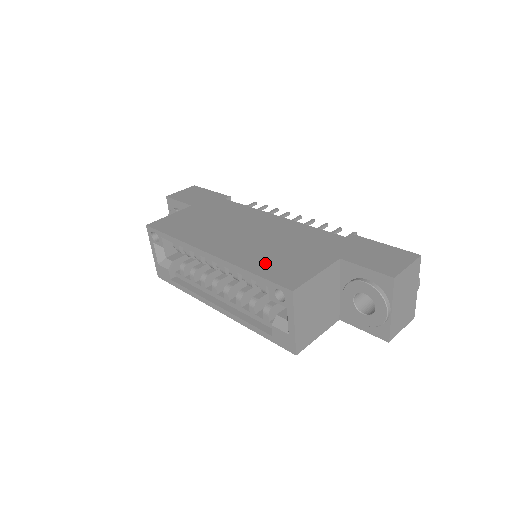
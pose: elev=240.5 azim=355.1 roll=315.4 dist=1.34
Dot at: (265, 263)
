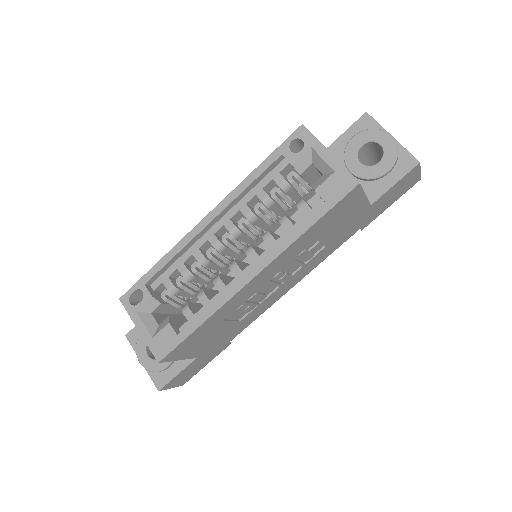
Dot at: occluded
